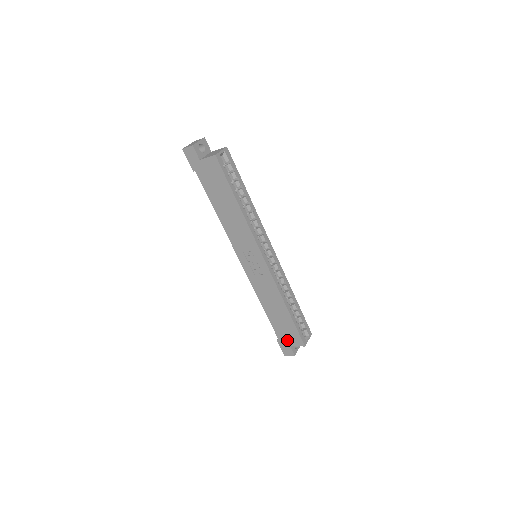
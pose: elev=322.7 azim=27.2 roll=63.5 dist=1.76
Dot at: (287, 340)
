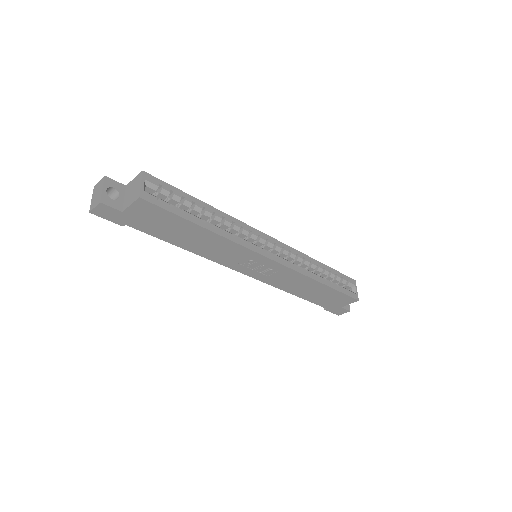
Dot at: (335, 305)
